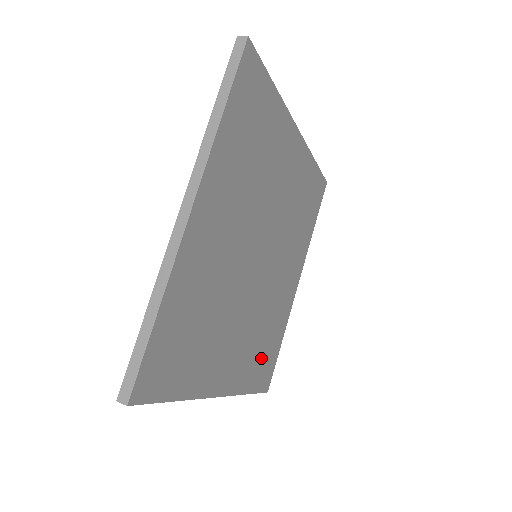
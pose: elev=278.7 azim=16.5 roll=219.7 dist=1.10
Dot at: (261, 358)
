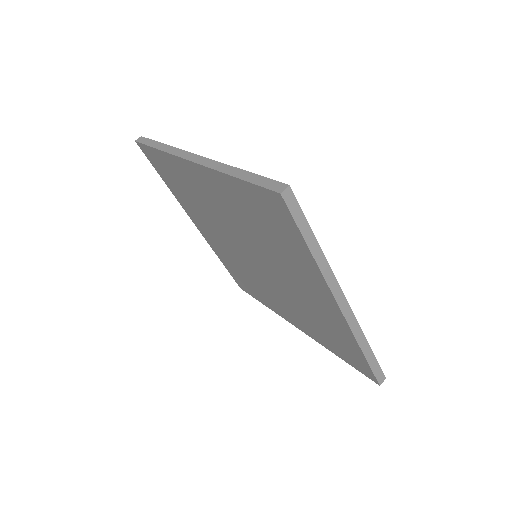
Dot at: occluded
